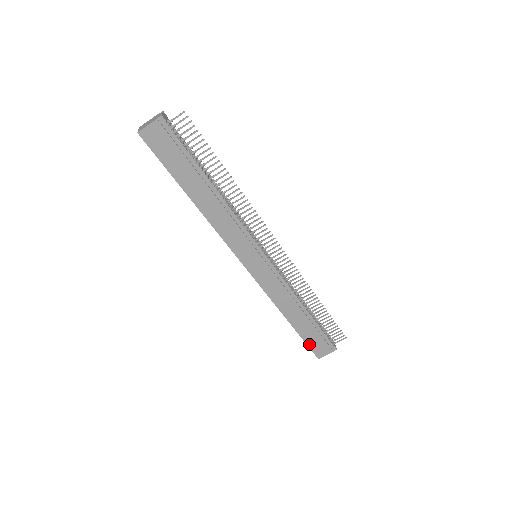
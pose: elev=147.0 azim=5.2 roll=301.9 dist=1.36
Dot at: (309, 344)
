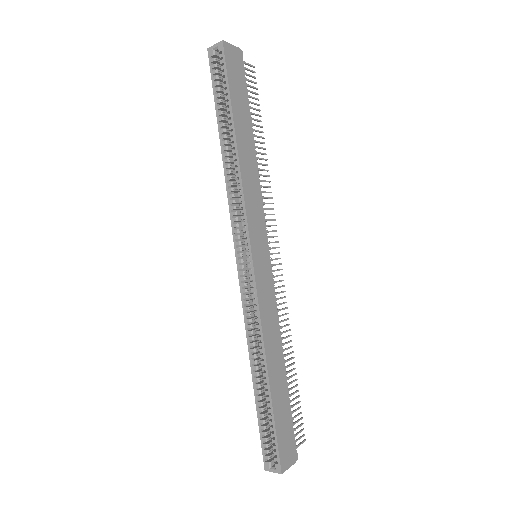
Dot at: (278, 434)
